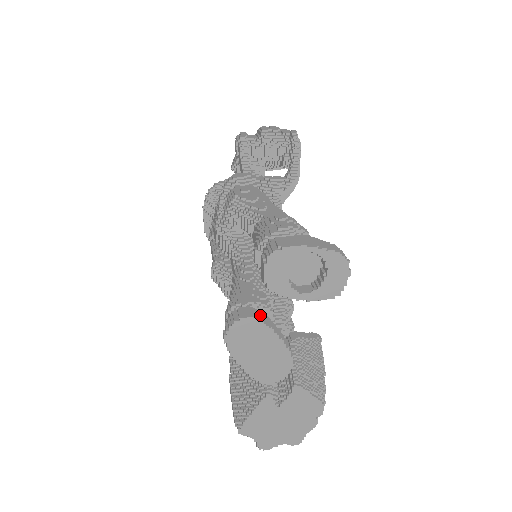
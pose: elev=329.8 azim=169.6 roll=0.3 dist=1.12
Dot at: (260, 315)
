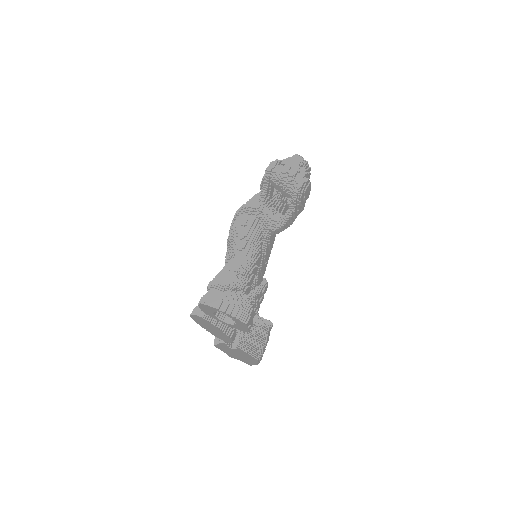
Dot at: occluded
